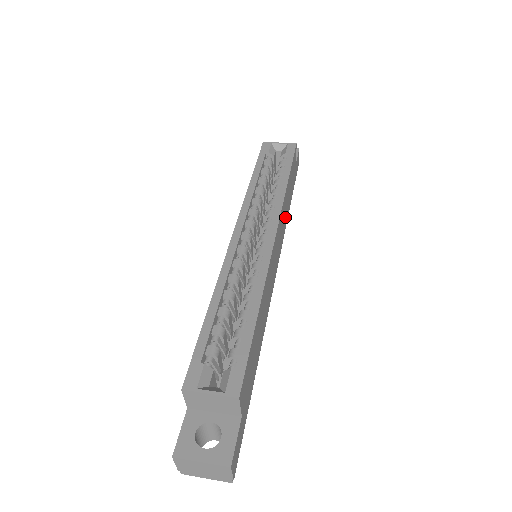
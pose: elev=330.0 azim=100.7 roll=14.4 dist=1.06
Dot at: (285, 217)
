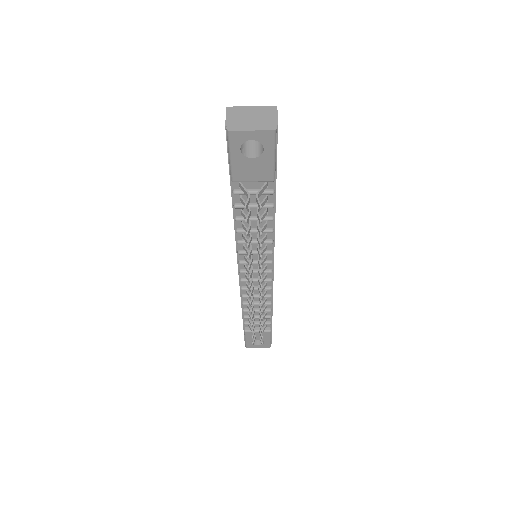
Dot at: occluded
